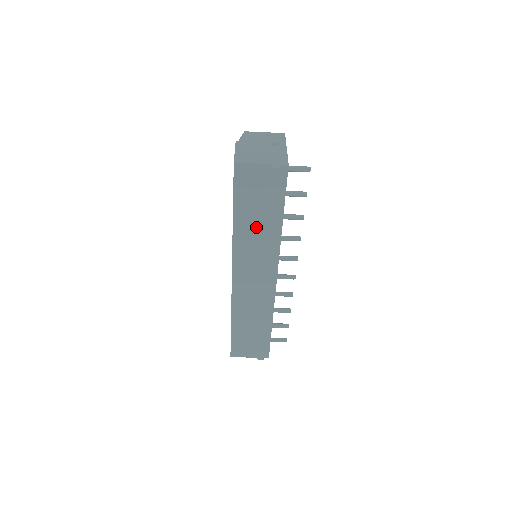
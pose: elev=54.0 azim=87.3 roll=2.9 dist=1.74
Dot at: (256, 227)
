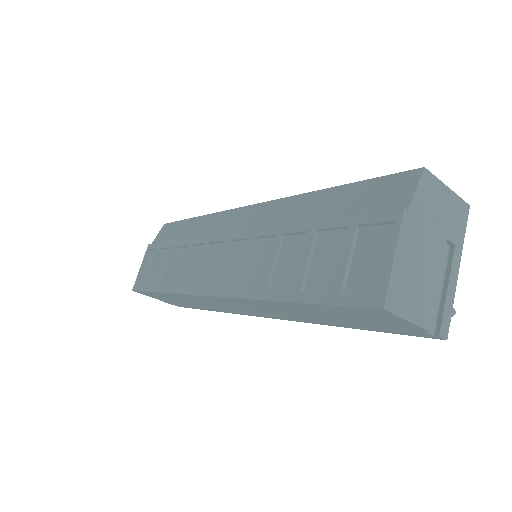
Dot at: (306, 313)
